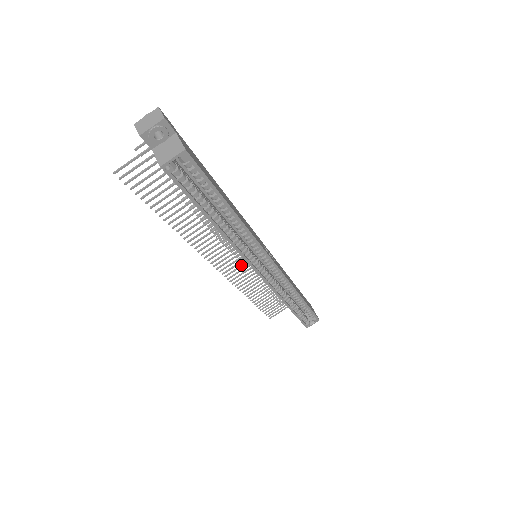
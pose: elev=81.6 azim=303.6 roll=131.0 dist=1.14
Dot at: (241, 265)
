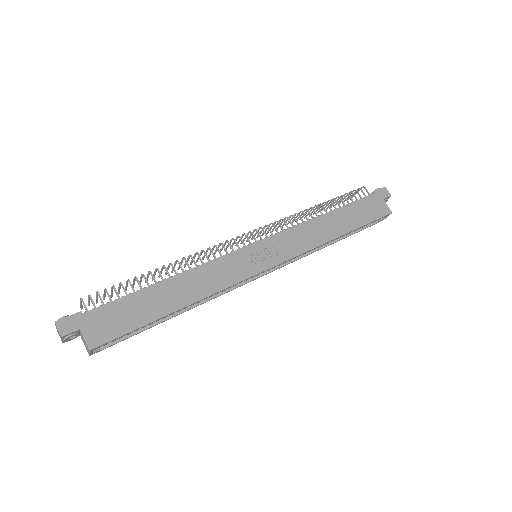
Dot at: occluded
